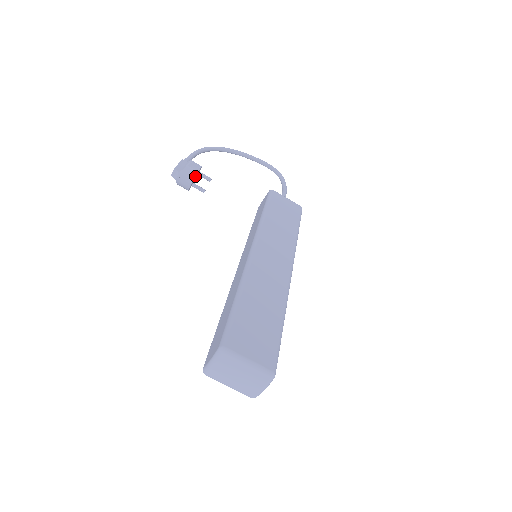
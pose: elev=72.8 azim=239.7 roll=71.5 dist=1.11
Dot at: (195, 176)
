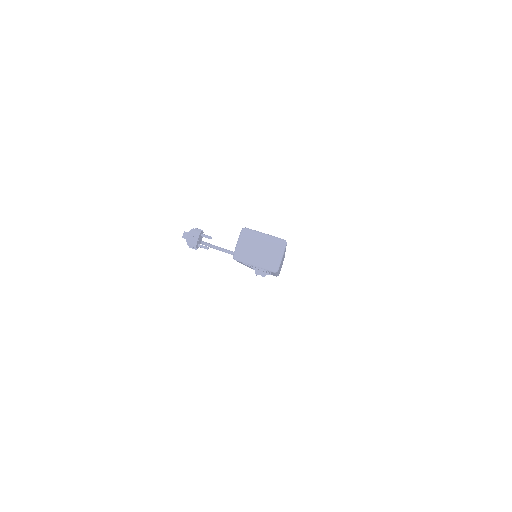
Dot at: (200, 233)
